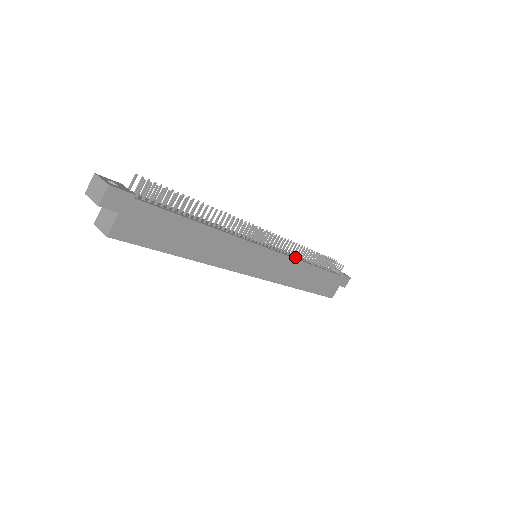
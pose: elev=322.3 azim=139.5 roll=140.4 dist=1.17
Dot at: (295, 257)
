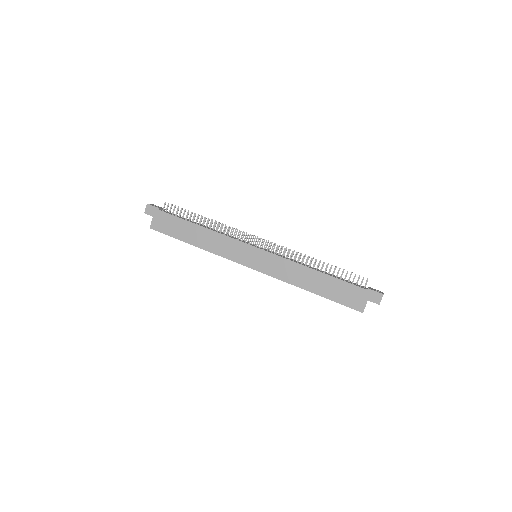
Dot at: (293, 260)
